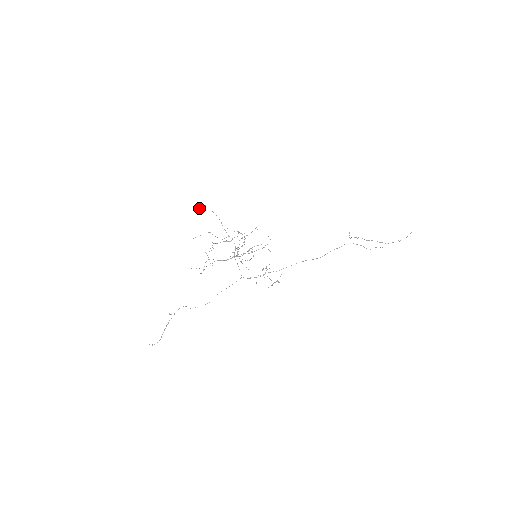
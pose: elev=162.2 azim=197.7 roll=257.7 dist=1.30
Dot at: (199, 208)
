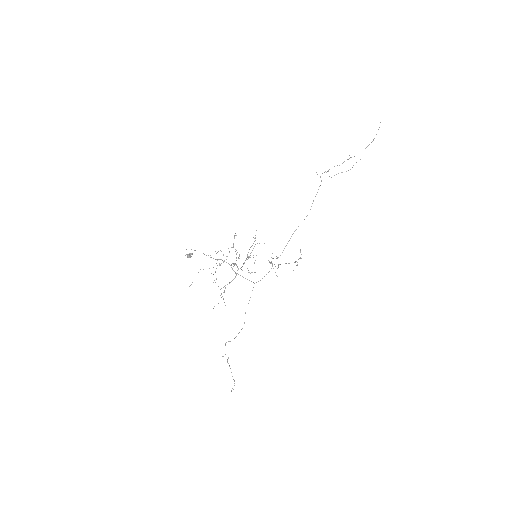
Dot at: (188, 254)
